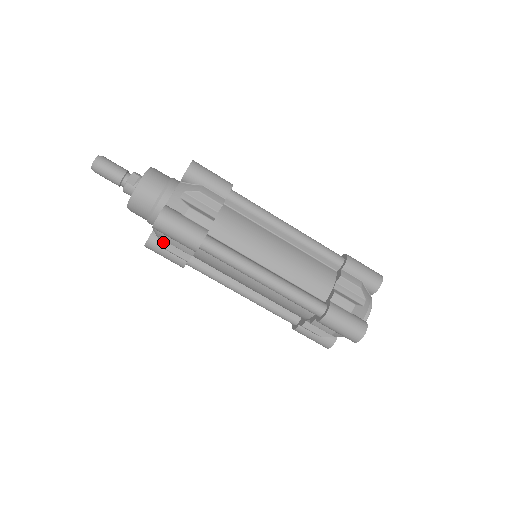
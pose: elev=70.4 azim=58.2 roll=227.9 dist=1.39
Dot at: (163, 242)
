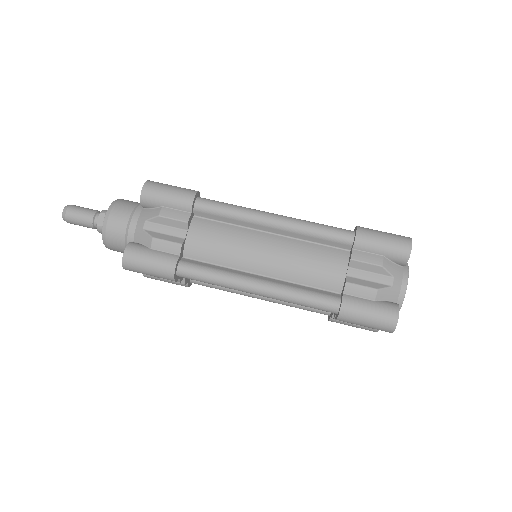
Dot at: occluded
